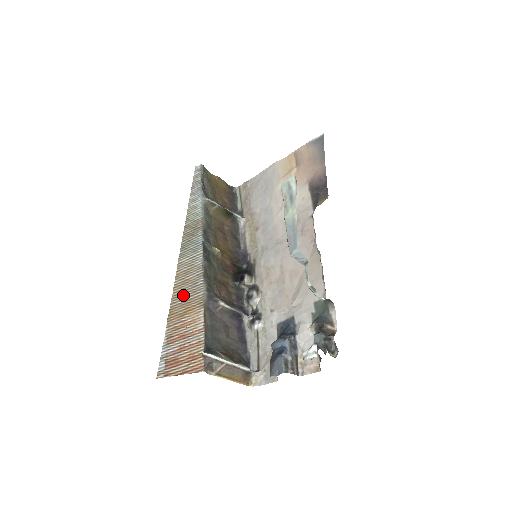
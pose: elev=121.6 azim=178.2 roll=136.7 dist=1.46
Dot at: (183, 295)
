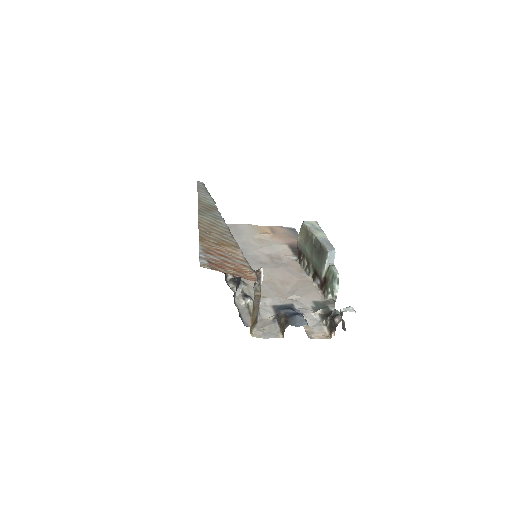
Dot at: (213, 234)
